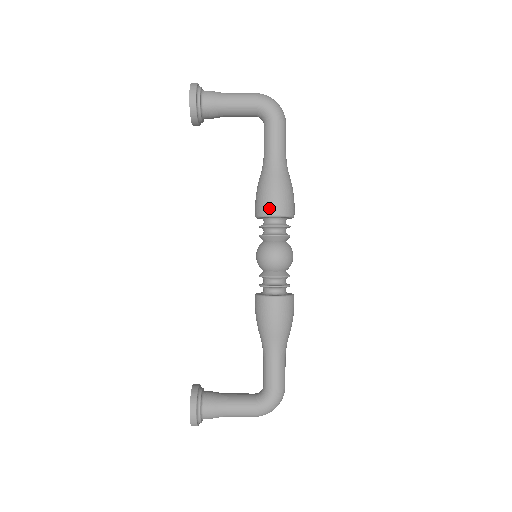
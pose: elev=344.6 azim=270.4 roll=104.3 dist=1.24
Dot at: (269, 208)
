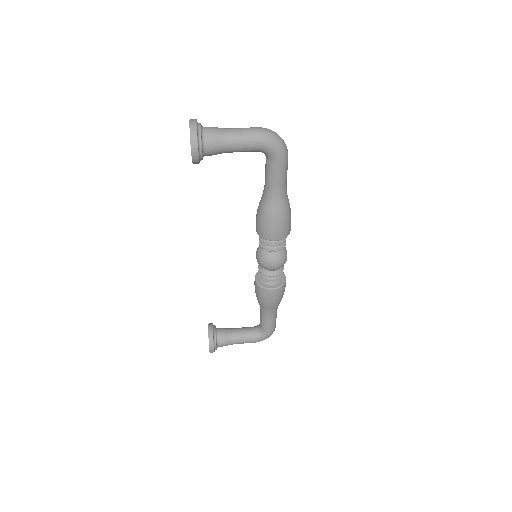
Dot at: (270, 236)
